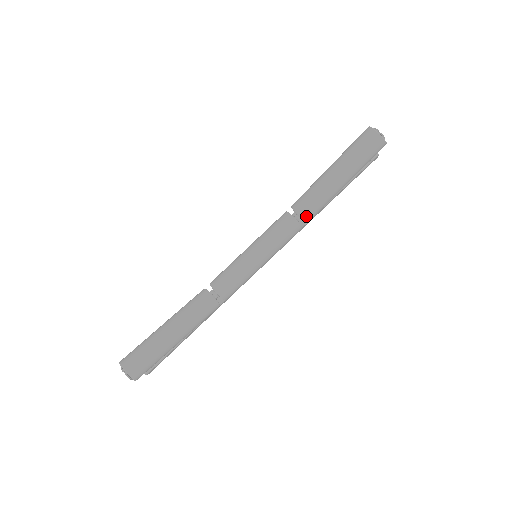
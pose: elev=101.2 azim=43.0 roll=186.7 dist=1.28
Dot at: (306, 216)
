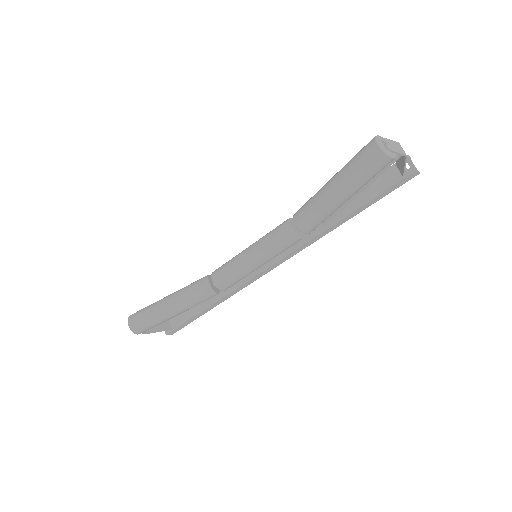
Dot at: (301, 226)
